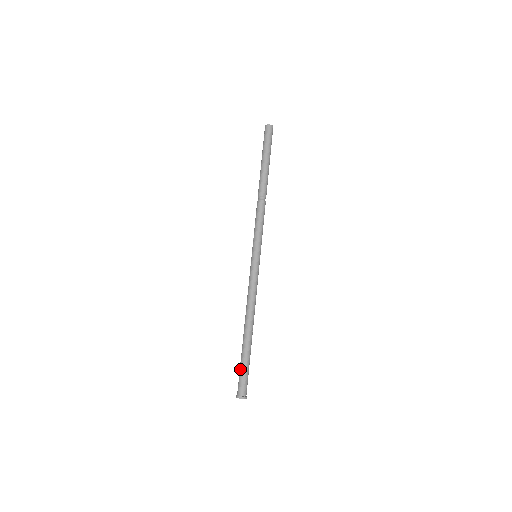
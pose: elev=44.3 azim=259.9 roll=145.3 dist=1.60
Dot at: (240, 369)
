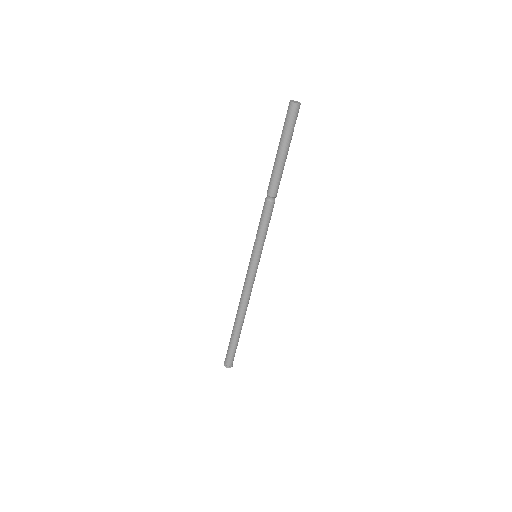
Dot at: (229, 346)
